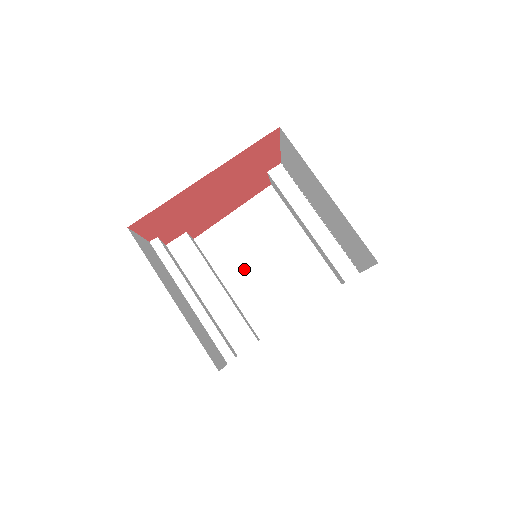
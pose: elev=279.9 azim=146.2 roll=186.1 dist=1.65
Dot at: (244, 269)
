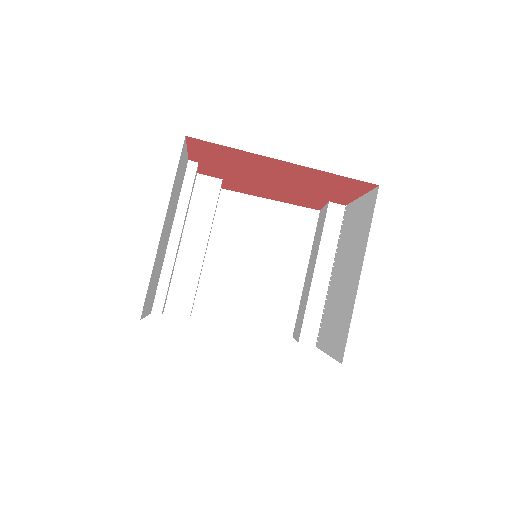
Dot at: (235, 250)
